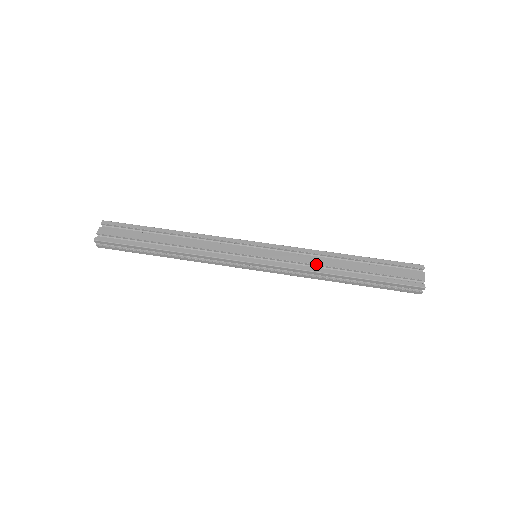
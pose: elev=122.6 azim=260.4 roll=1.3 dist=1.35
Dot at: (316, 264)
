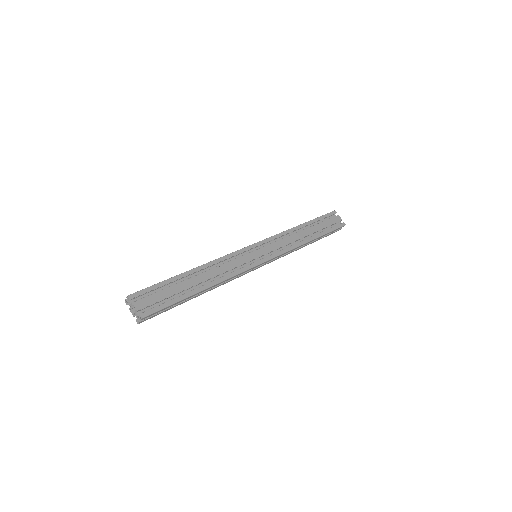
Dot at: (294, 241)
